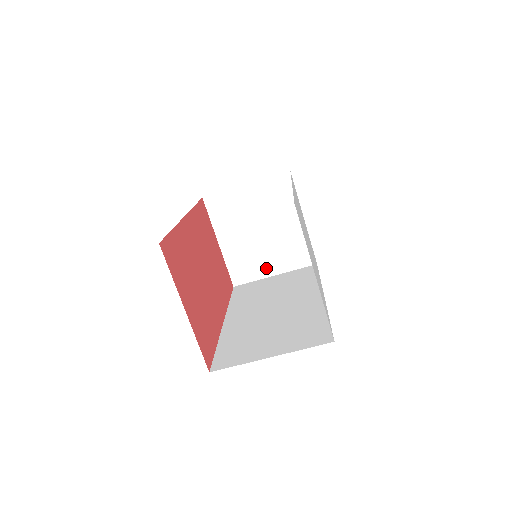
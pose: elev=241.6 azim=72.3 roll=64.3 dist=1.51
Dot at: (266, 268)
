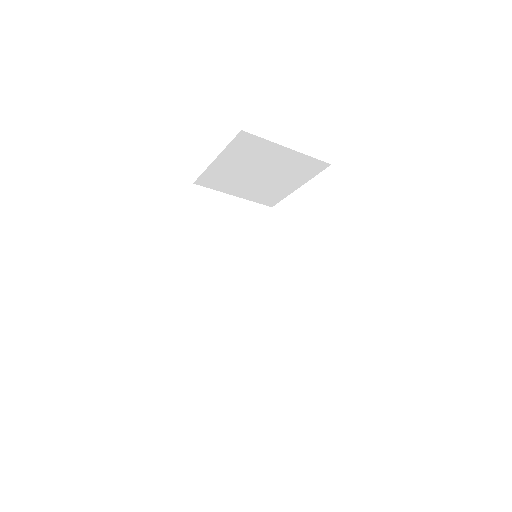
Dot at: (234, 190)
